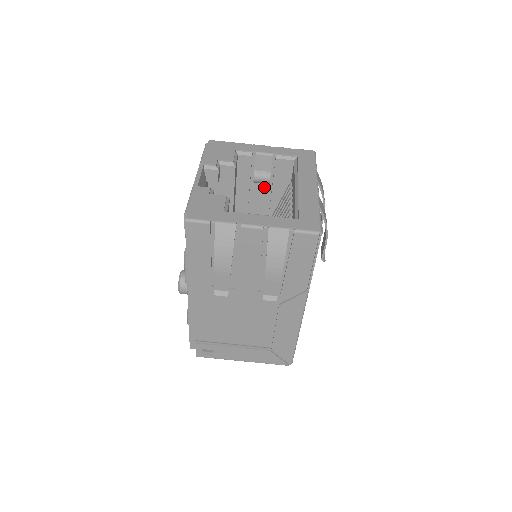
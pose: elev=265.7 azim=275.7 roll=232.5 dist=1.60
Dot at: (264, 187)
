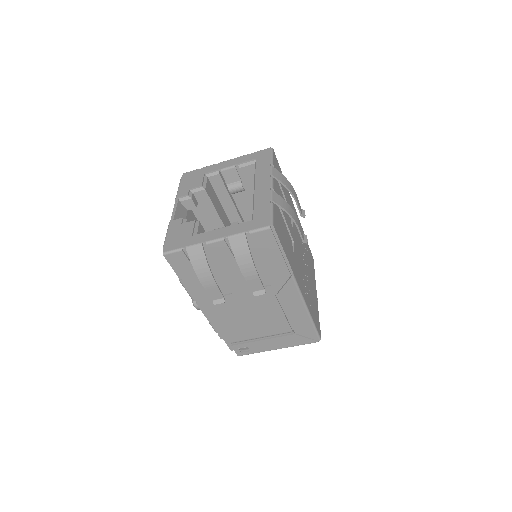
Dot at: (244, 194)
